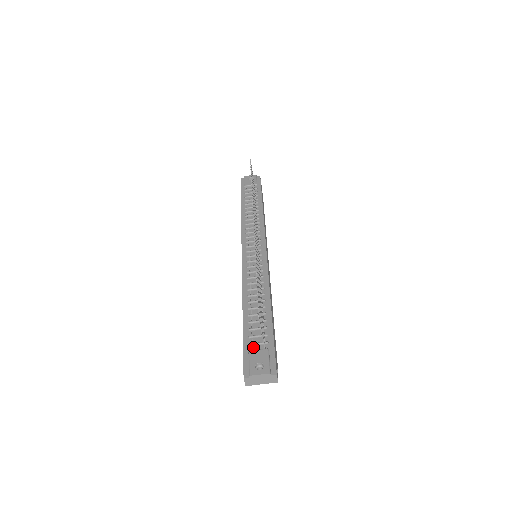
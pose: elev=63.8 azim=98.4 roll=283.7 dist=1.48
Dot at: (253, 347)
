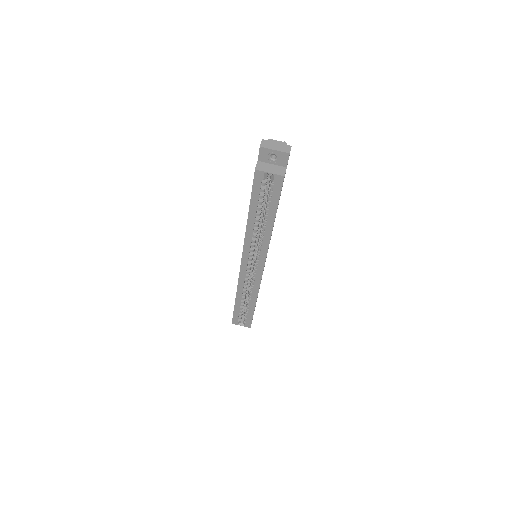
Dot at: occluded
